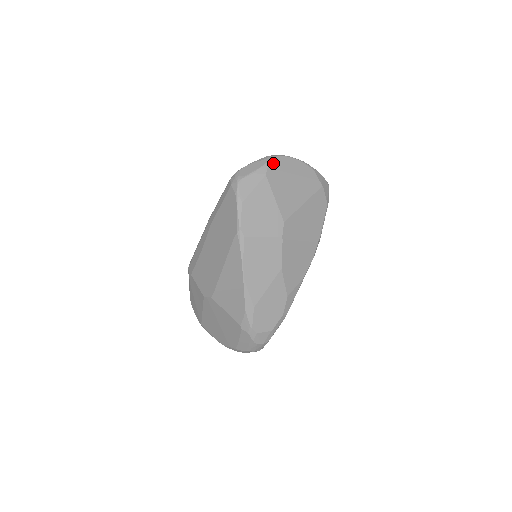
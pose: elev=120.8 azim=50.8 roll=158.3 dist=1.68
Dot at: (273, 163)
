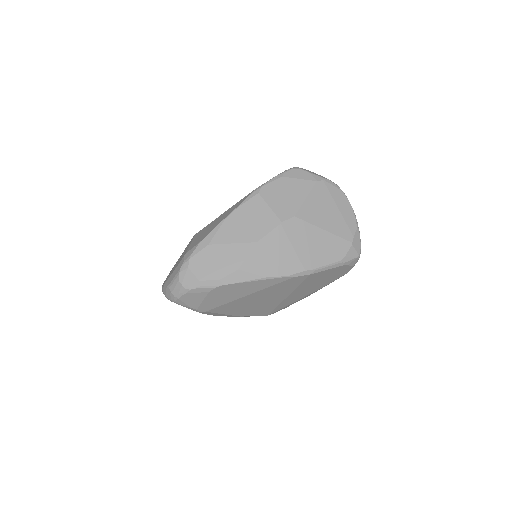
Dot at: (331, 184)
